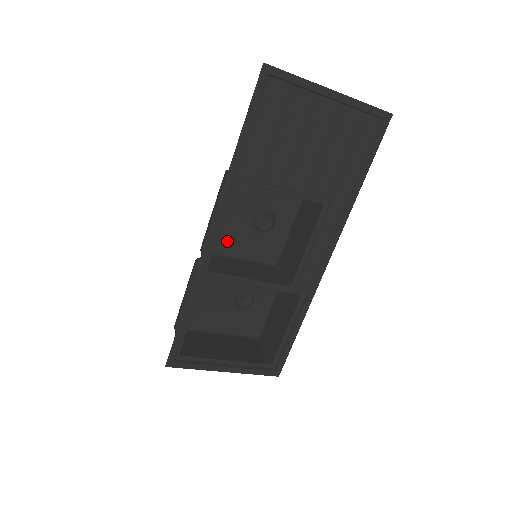
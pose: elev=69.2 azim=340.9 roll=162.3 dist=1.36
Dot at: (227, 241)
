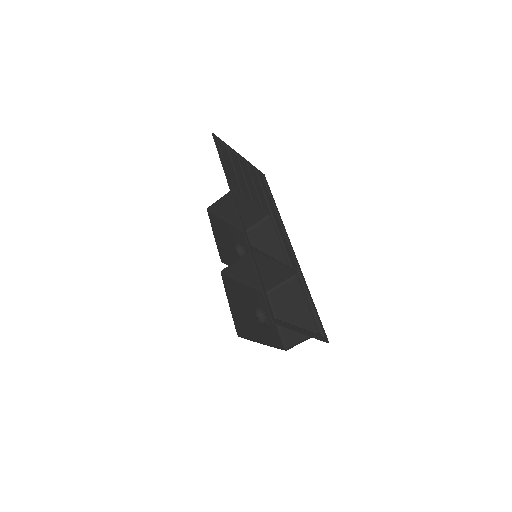
Dot at: (230, 259)
